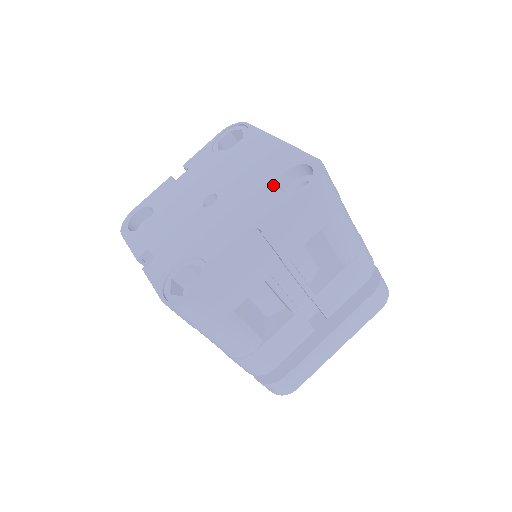
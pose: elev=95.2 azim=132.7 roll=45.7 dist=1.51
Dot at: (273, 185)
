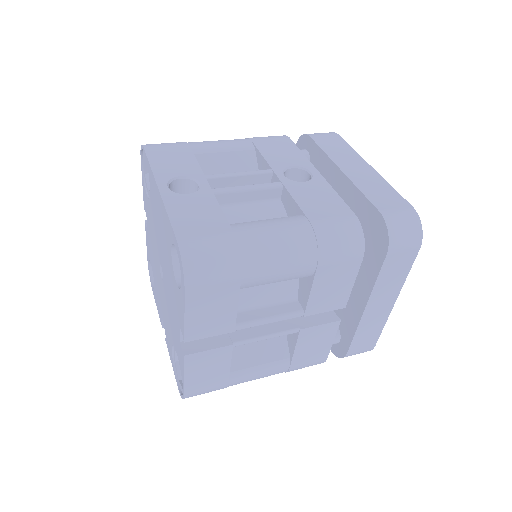
Dot at: (172, 270)
